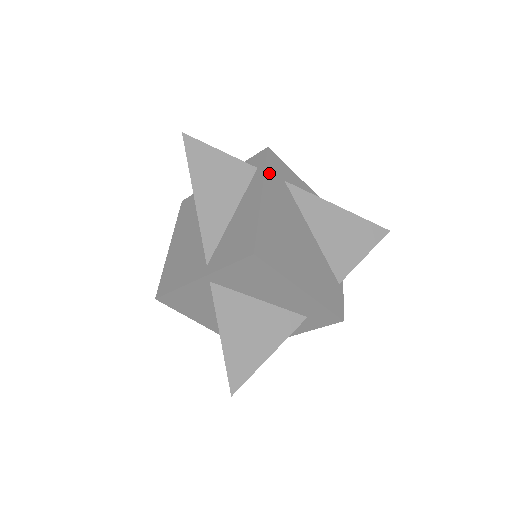
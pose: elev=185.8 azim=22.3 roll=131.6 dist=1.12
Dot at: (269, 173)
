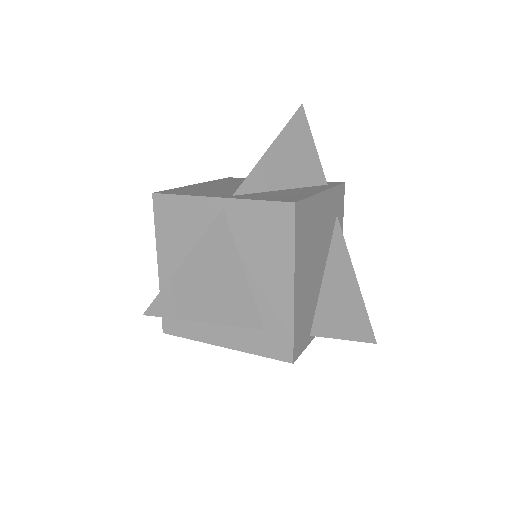
Dot at: (335, 193)
